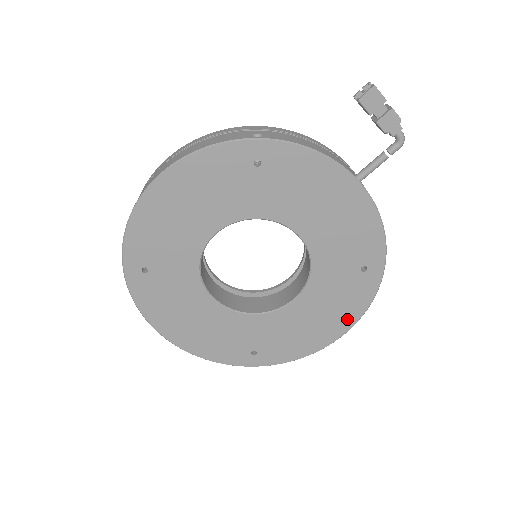
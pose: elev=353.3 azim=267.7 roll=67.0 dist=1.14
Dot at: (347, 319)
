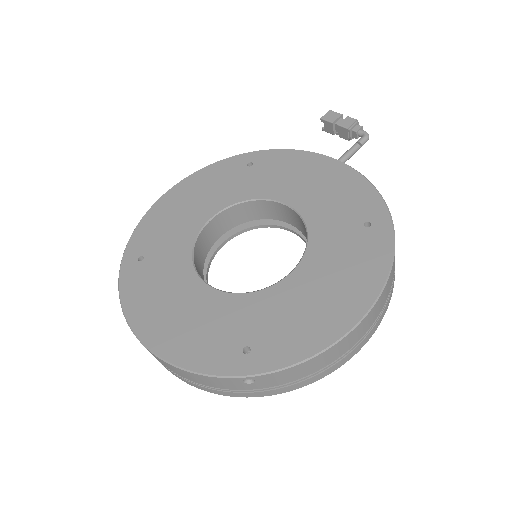
Dot at: (367, 285)
